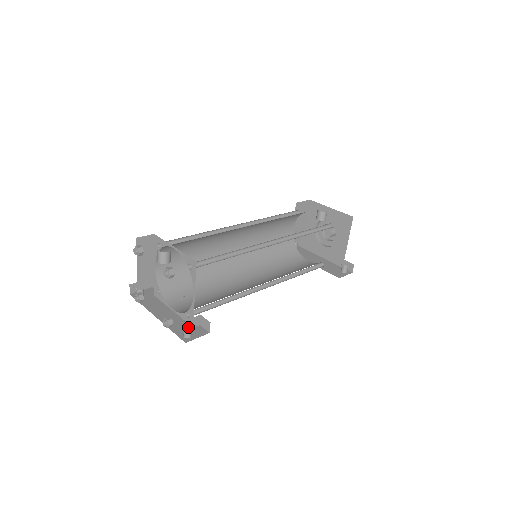
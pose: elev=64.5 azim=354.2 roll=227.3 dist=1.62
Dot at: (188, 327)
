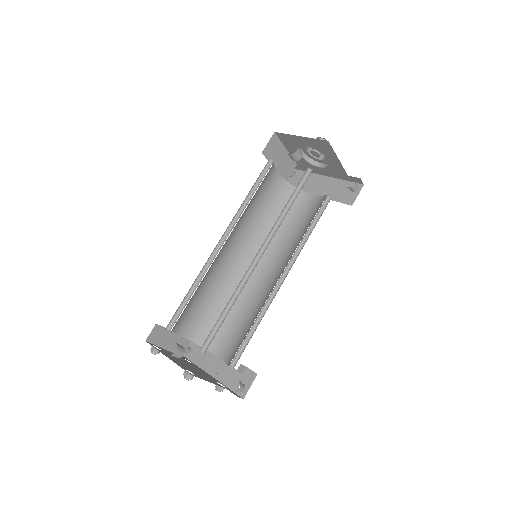
Dot at: (238, 376)
